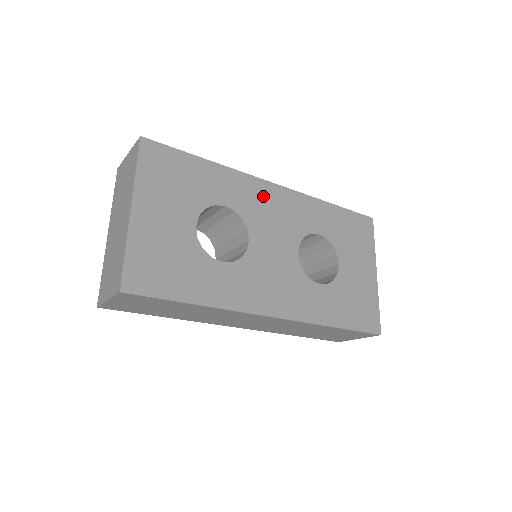
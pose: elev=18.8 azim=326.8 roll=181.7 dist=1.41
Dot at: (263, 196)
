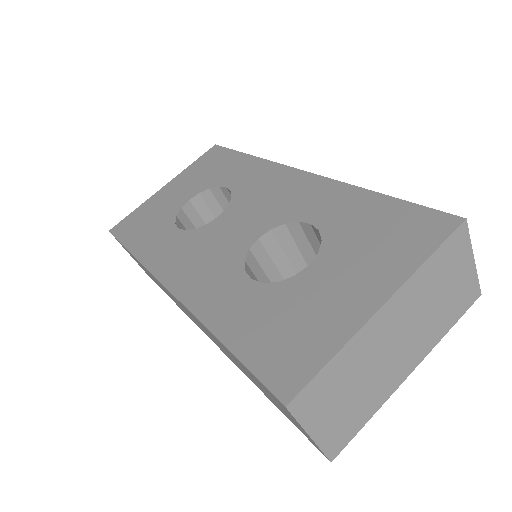
Dot at: (274, 181)
